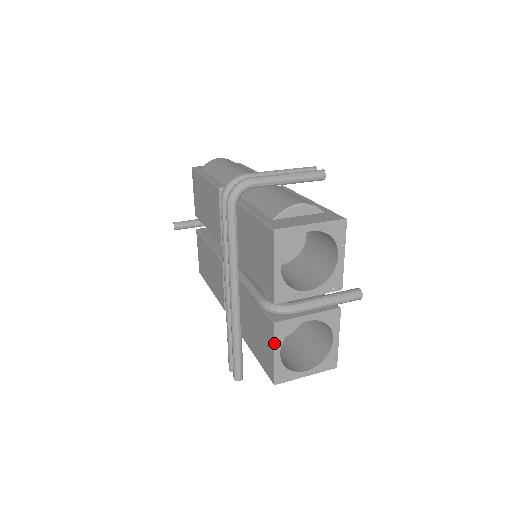
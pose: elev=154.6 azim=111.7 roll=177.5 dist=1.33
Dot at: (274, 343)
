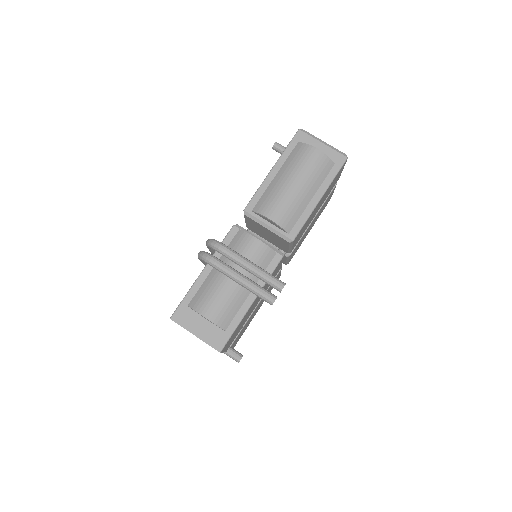
Dot at: occluded
